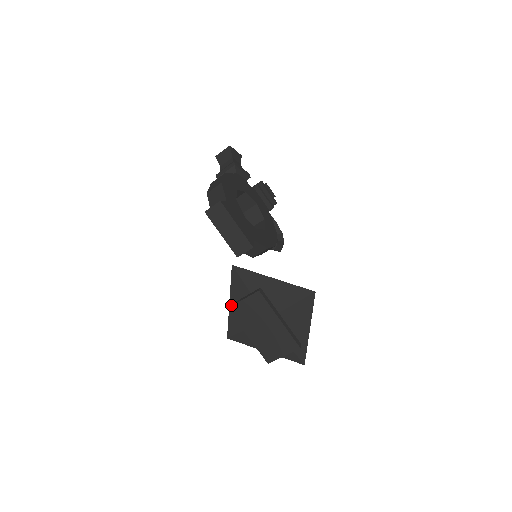
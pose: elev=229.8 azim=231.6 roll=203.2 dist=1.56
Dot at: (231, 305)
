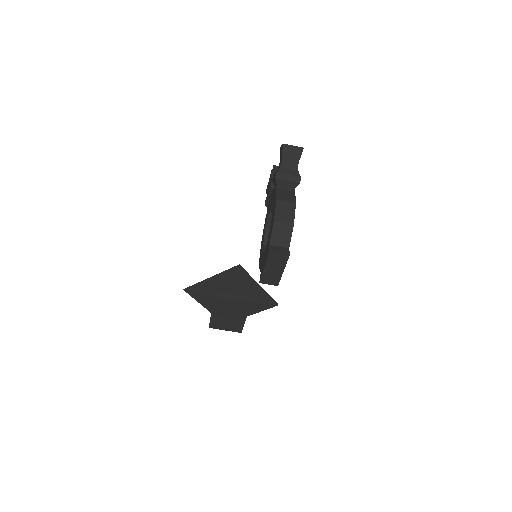
Dot at: (220, 295)
